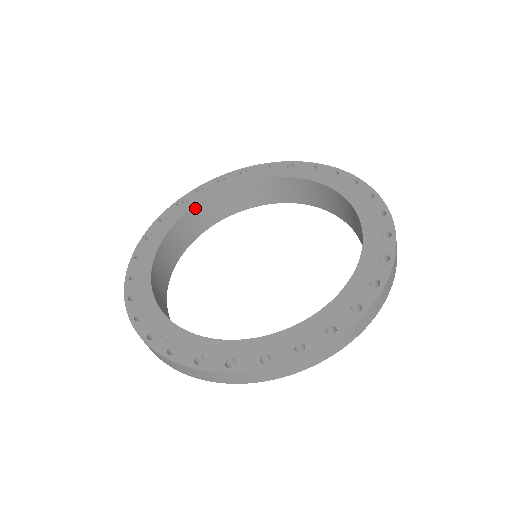
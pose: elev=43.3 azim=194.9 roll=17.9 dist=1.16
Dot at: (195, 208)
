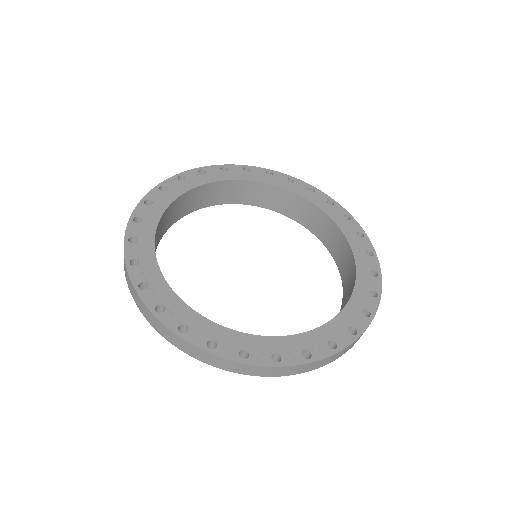
Dot at: (197, 188)
